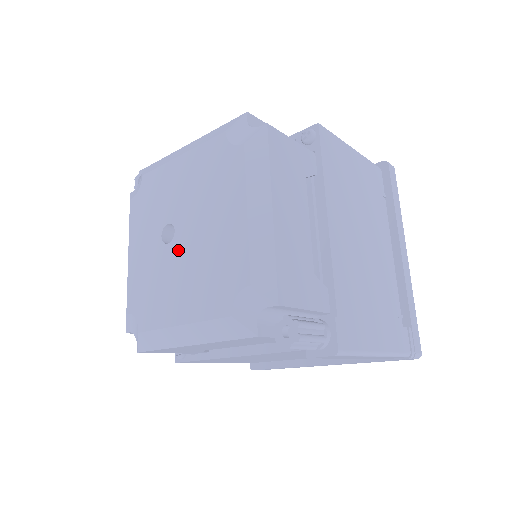
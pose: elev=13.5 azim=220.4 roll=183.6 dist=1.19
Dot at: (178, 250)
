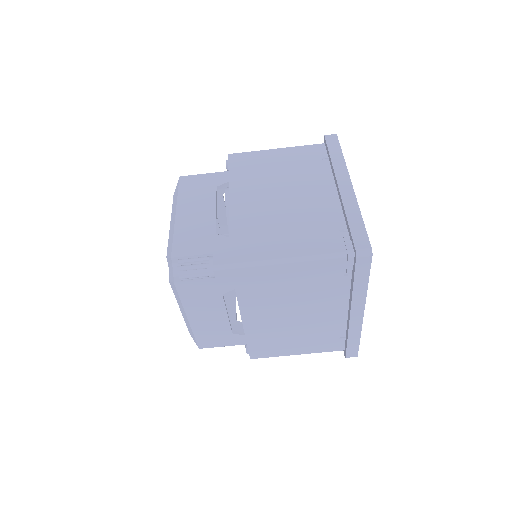
Dot at: occluded
